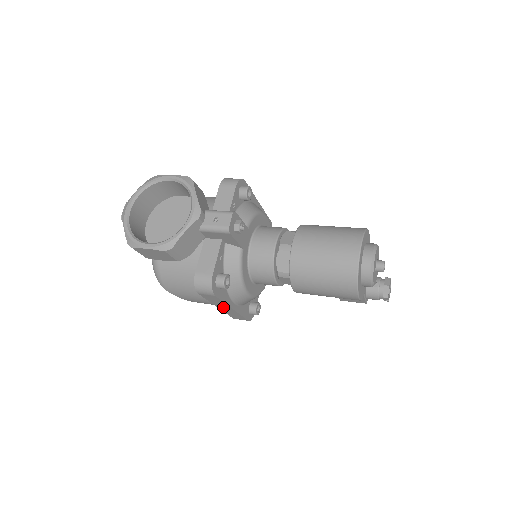
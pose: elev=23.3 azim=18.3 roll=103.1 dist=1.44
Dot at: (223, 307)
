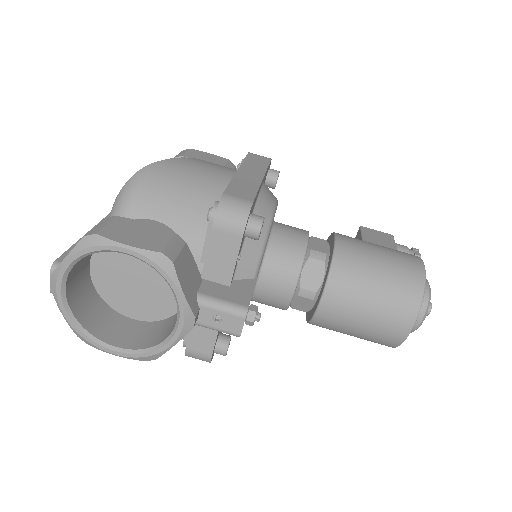
Dot at: occluded
